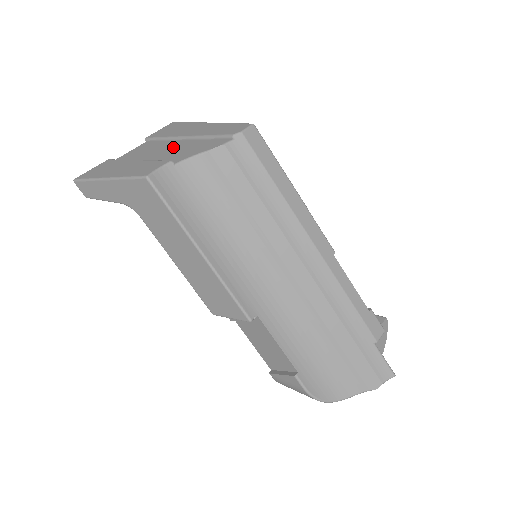
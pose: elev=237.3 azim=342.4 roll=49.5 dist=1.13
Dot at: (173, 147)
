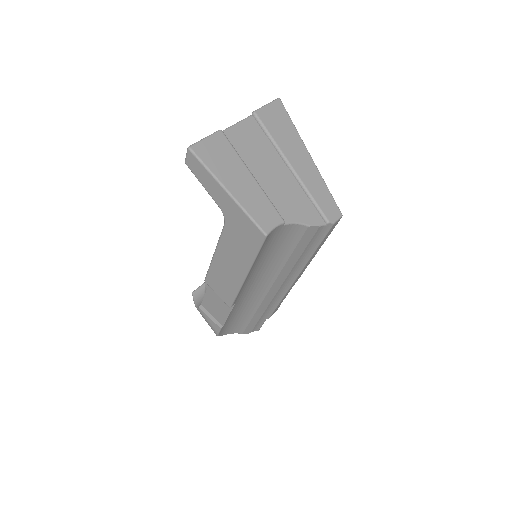
Dot at: (281, 176)
